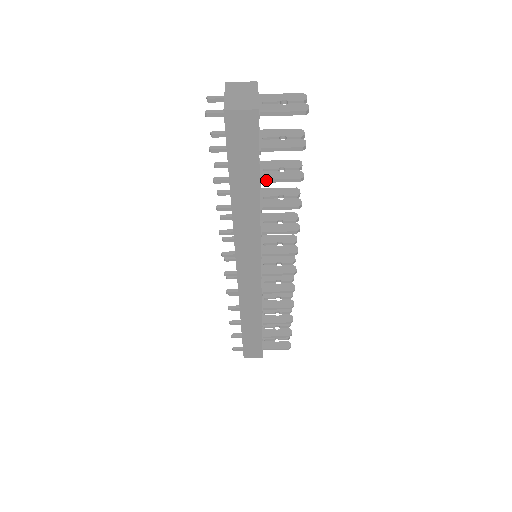
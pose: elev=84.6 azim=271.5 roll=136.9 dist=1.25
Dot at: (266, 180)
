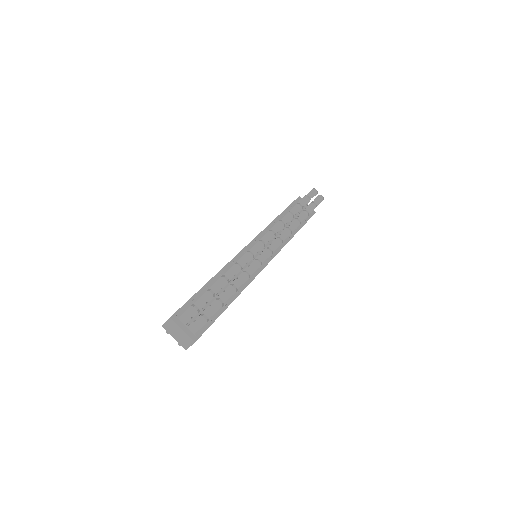
Dot at: (225, 302)
